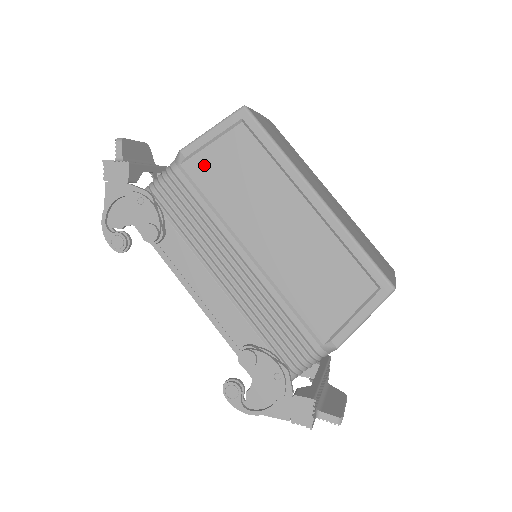
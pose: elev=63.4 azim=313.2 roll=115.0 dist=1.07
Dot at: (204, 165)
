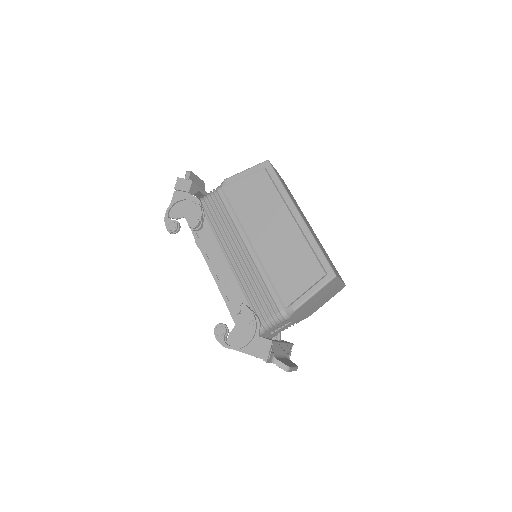
Dot at: (237, 189)
